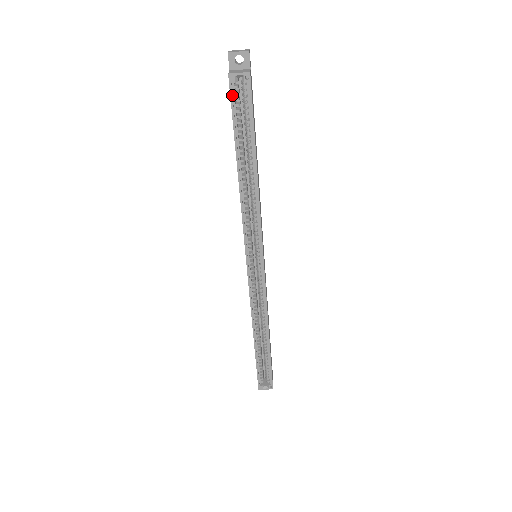
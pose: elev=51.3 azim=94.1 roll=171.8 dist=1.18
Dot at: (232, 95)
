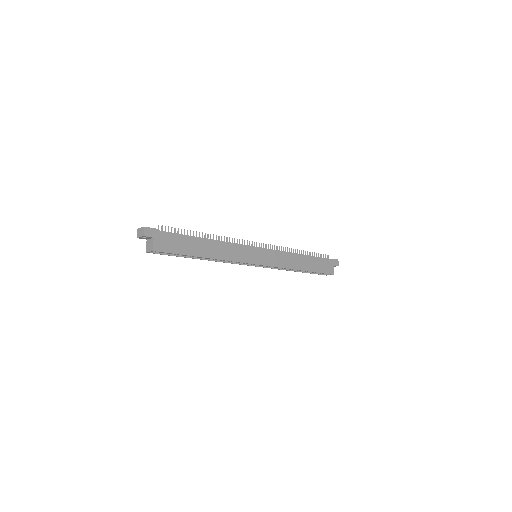
Dot at: occluded
